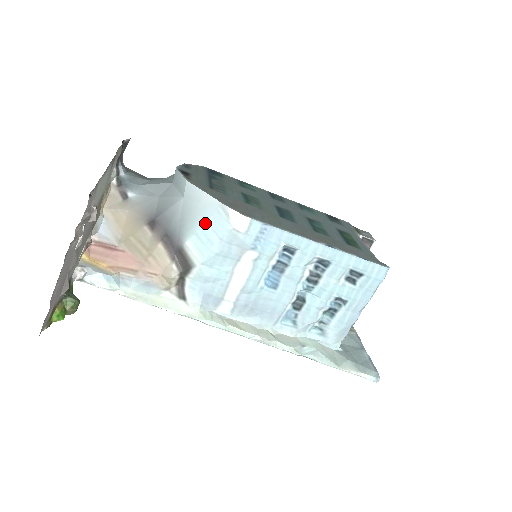
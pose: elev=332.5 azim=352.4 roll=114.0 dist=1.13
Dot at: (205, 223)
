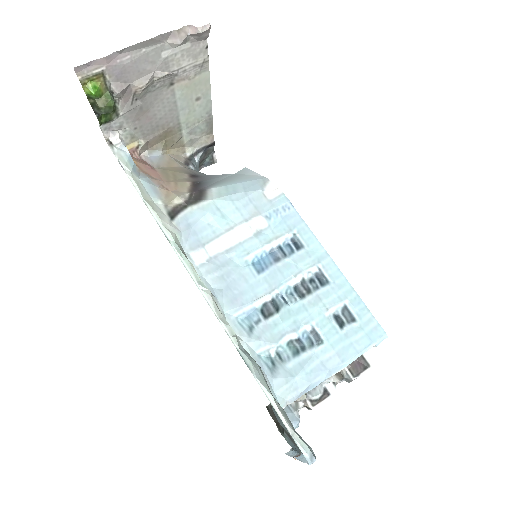
Dot at: (241, 183)
